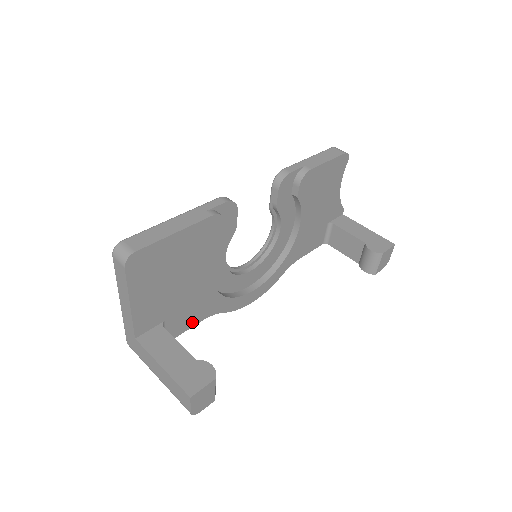
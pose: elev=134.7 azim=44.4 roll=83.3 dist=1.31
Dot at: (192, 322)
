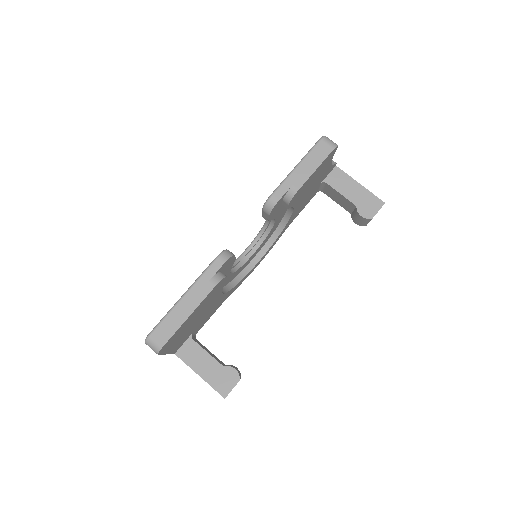
Dot at: (212, 314)
